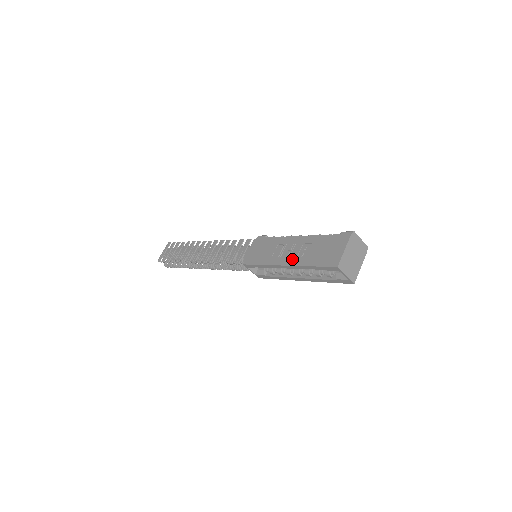
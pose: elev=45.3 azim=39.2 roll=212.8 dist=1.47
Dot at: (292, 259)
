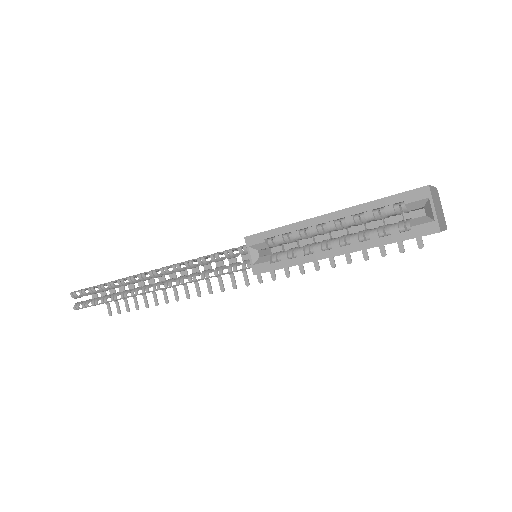
Dot at: occluded
